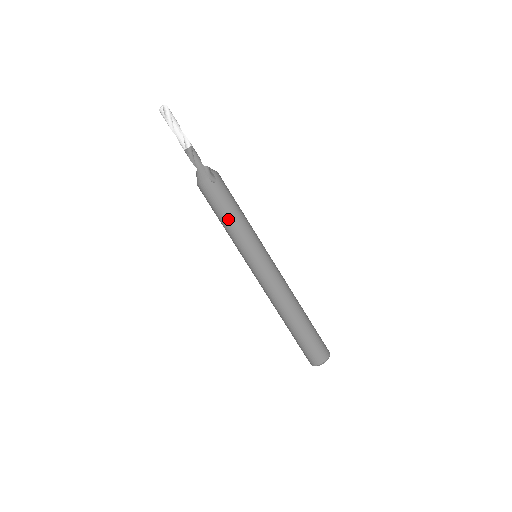
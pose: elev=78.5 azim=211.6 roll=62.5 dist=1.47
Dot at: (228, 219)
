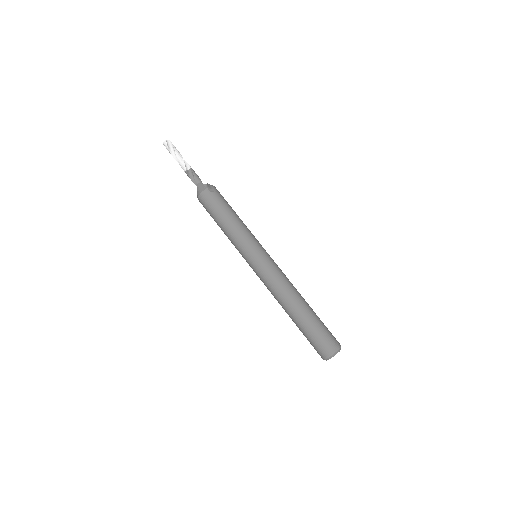
Dot at: (227, 221)
